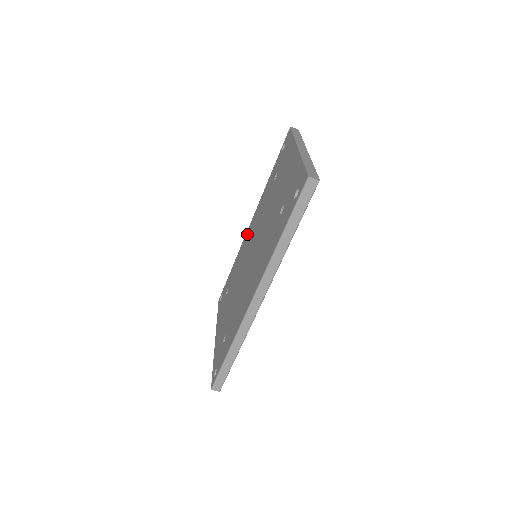
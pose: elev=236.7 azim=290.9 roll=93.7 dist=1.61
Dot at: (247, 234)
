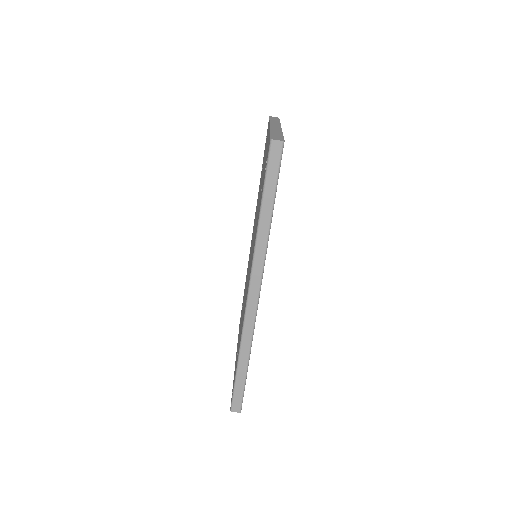
Dot at: (251, 241)
